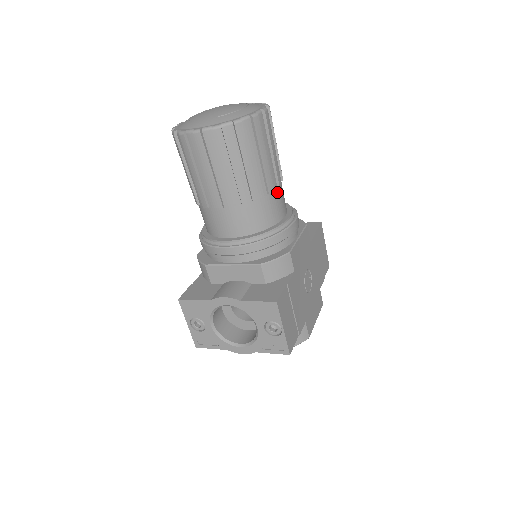
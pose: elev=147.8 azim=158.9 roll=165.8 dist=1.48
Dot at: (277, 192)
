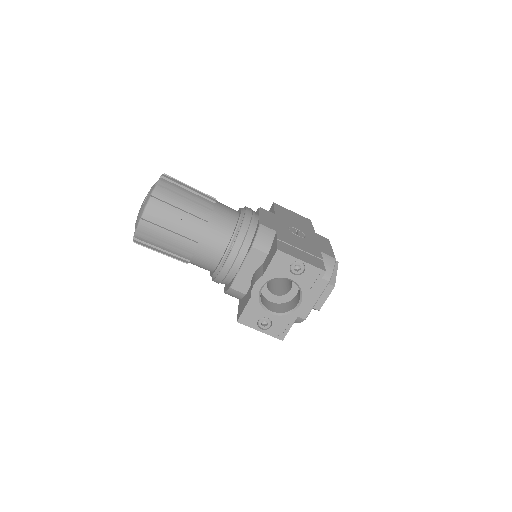
Dot at: (218, 206)
